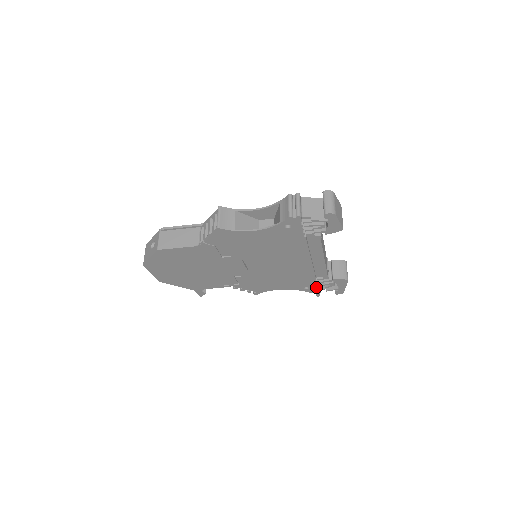
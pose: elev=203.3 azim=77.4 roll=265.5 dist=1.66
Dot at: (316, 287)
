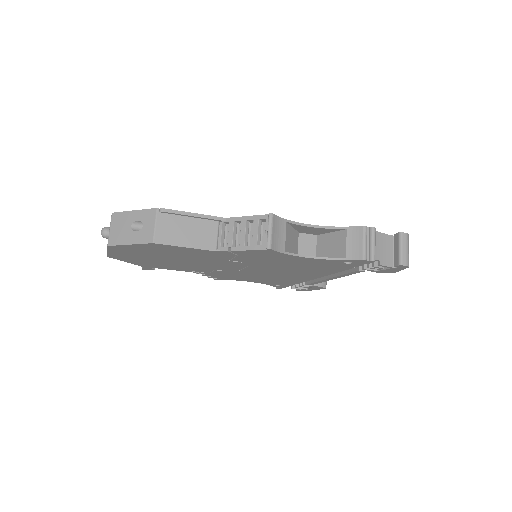
Dot at: (287, 286)
